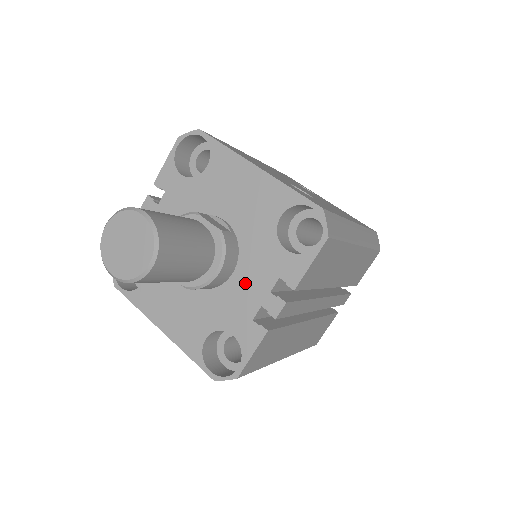
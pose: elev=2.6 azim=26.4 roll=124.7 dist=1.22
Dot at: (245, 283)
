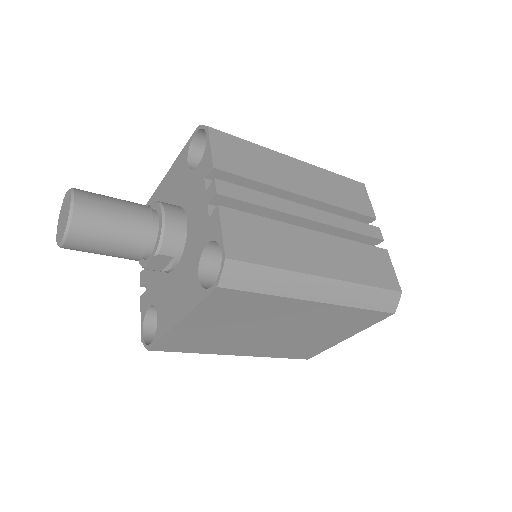
Dot at: (194, 212)
